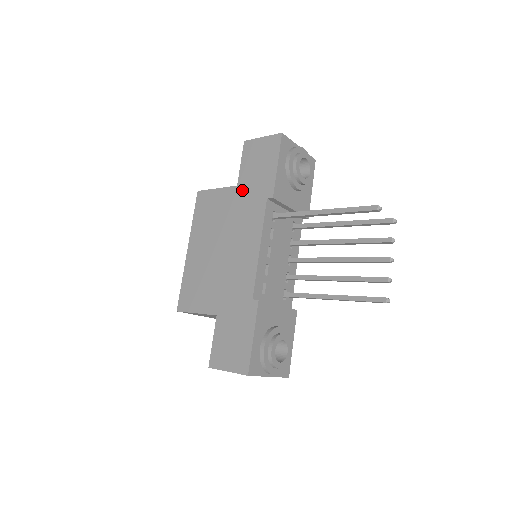
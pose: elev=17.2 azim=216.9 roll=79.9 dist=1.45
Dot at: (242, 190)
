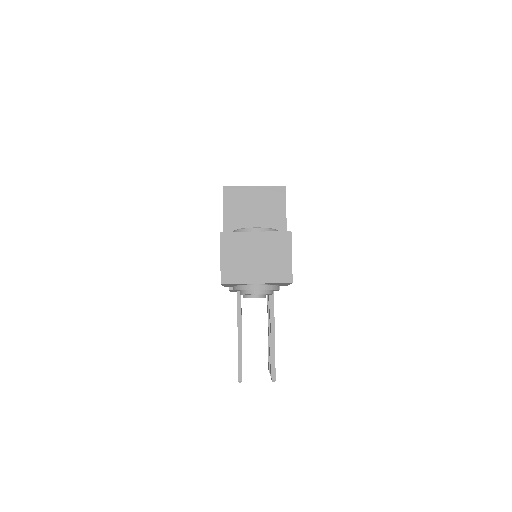
Dot at: occluded
